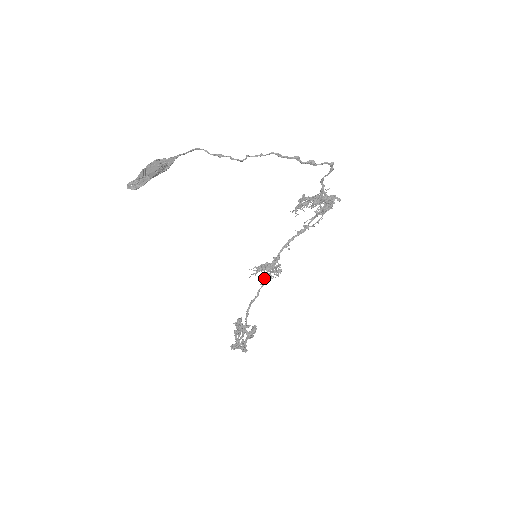
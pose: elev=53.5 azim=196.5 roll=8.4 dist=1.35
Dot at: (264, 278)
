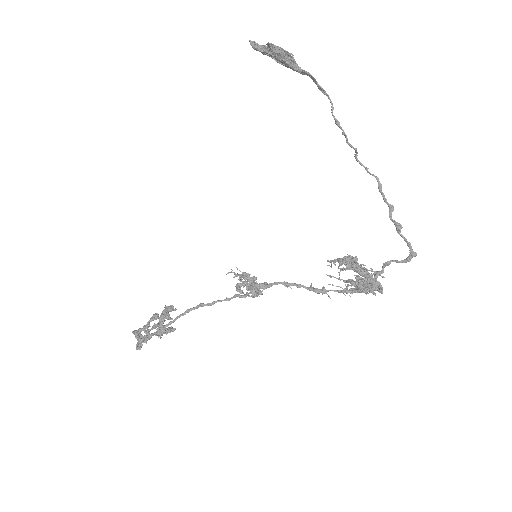
Dot at: occluded
